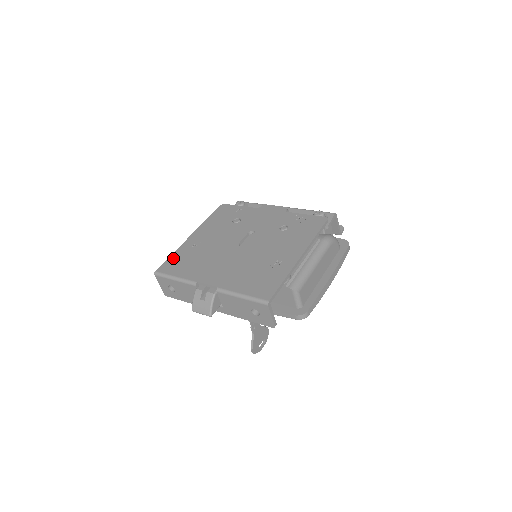
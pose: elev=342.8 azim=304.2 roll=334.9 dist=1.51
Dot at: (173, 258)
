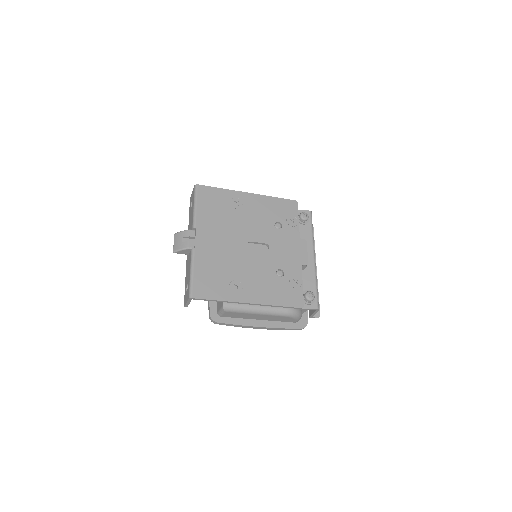
Dot at: (217, 192)
